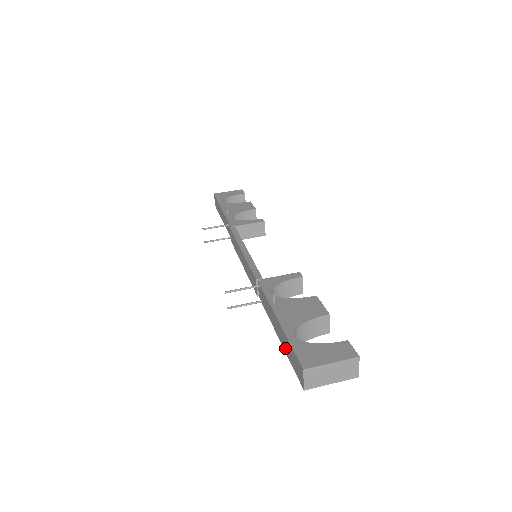
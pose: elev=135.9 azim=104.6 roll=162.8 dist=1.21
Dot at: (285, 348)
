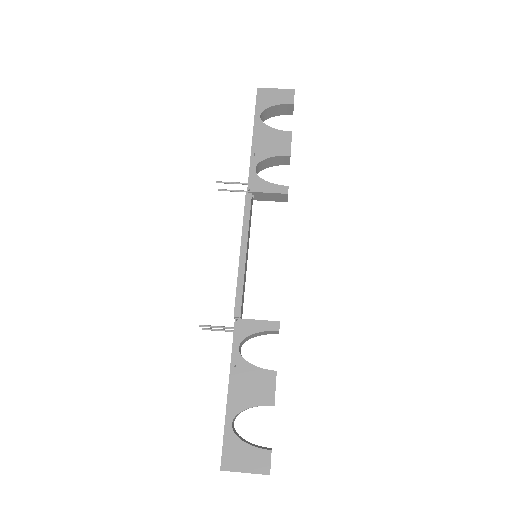
Dot at: occluded
